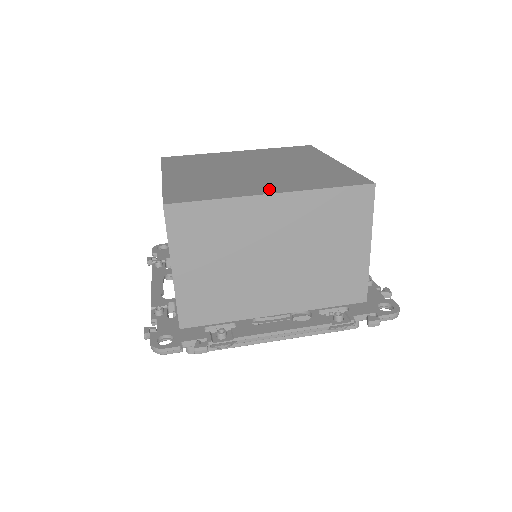
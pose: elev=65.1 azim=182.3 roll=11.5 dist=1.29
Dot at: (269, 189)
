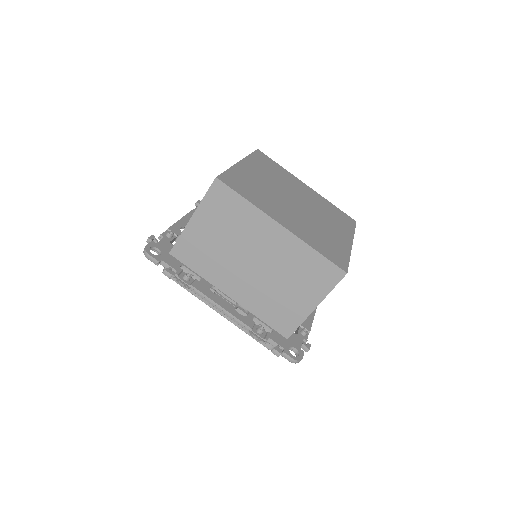
Dot at: (284, 221)
